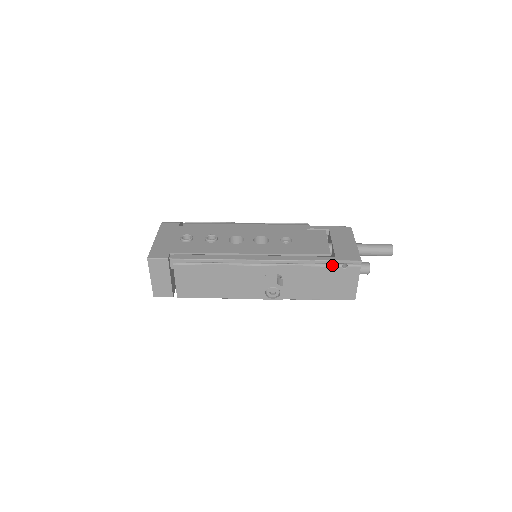
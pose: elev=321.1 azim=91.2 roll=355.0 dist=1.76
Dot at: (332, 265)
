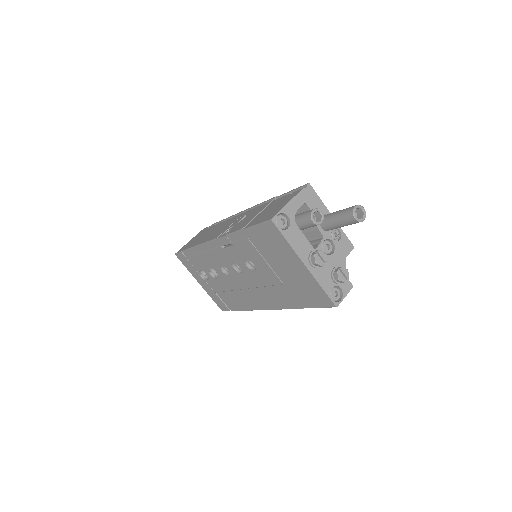
Dot at: occluded
